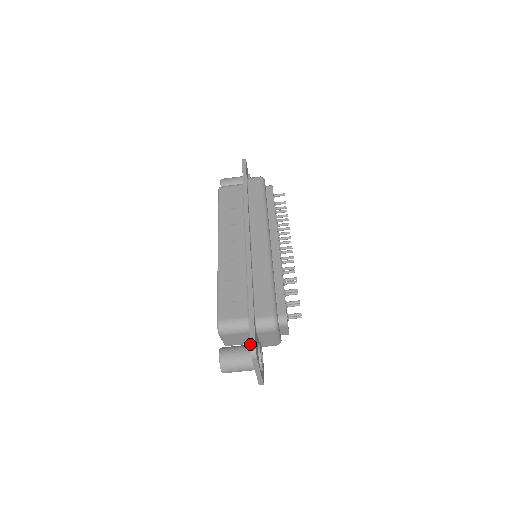
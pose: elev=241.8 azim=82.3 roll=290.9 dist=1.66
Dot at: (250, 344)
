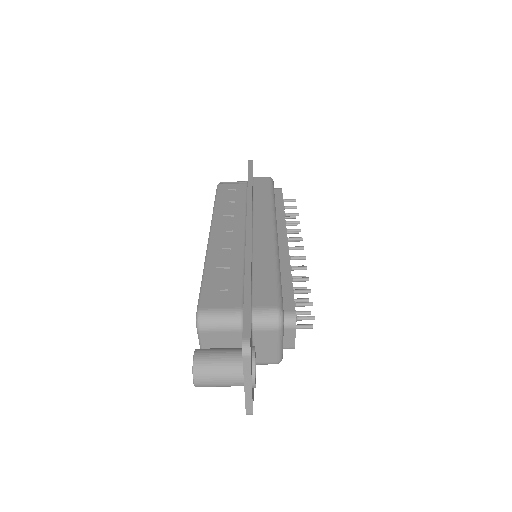
Dot at: (242, 335)
